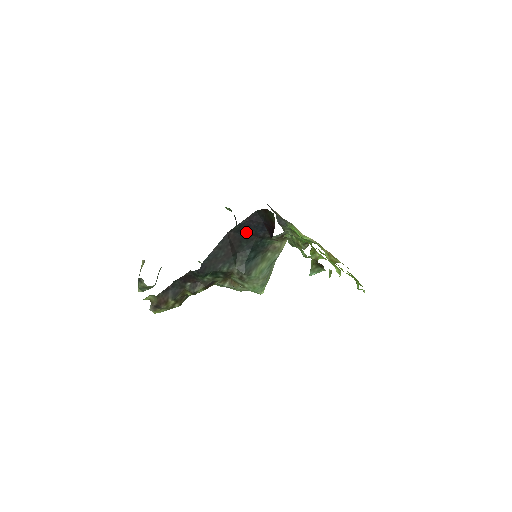
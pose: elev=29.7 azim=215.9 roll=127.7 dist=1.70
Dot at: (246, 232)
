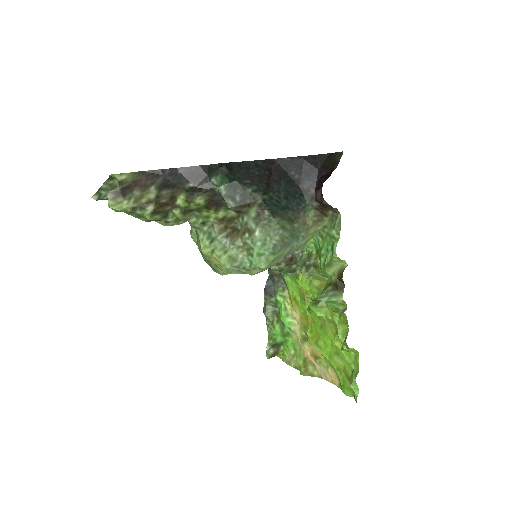
Dot at: (292, 173)
